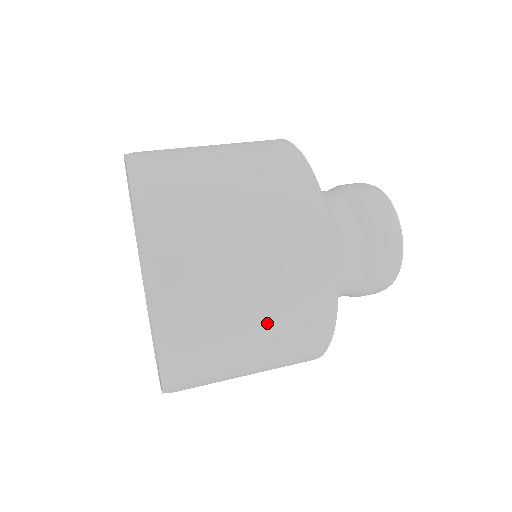
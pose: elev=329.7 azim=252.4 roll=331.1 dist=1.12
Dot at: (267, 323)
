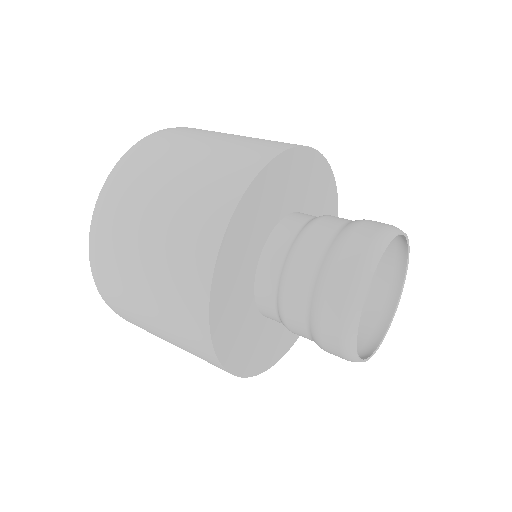
Dot at: (157, 311)
